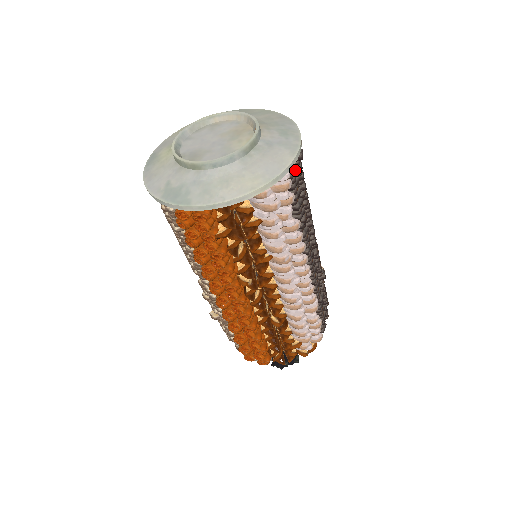
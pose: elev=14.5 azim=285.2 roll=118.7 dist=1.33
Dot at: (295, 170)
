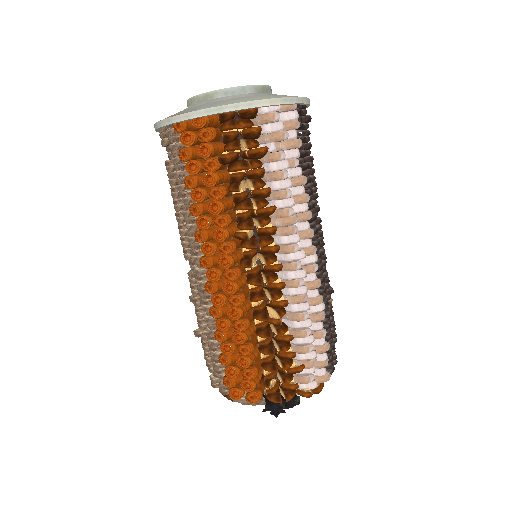
Dot at: (303, 124)
